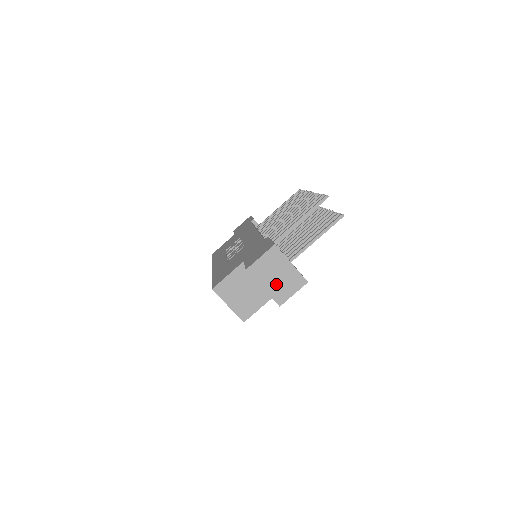
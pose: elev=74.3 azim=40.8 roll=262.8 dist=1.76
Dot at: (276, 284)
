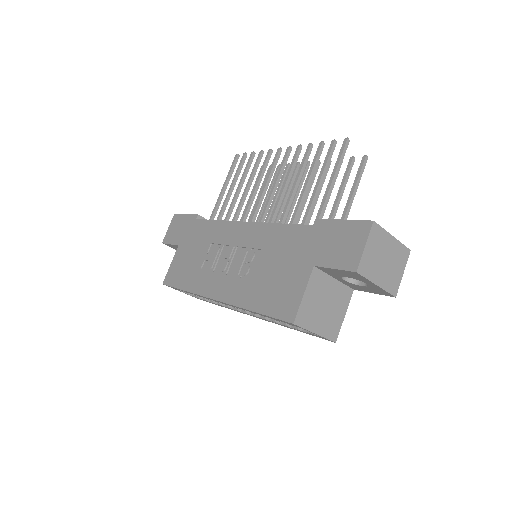
Dot at: (386, 272)
